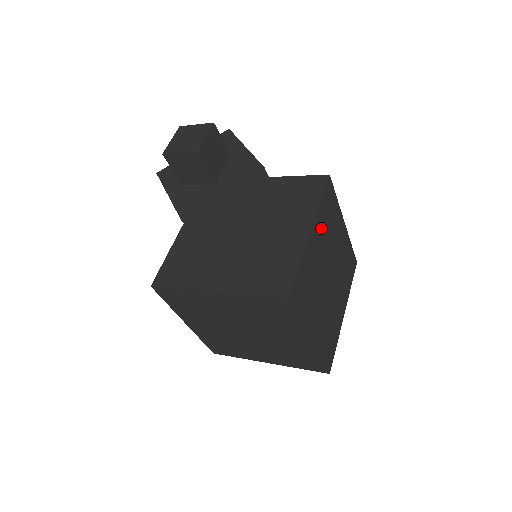
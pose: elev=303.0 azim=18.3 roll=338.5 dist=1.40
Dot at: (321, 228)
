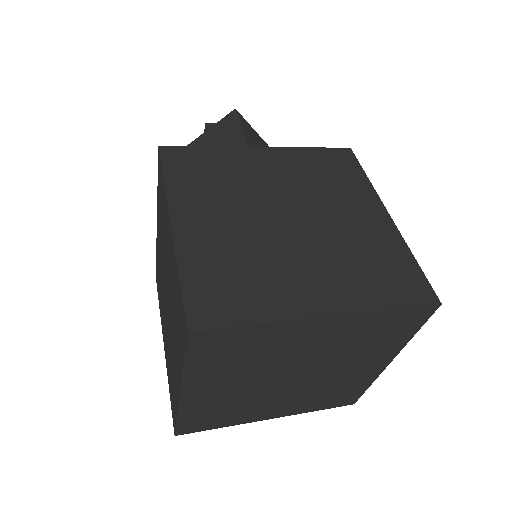
Dot at: (293, 164)
